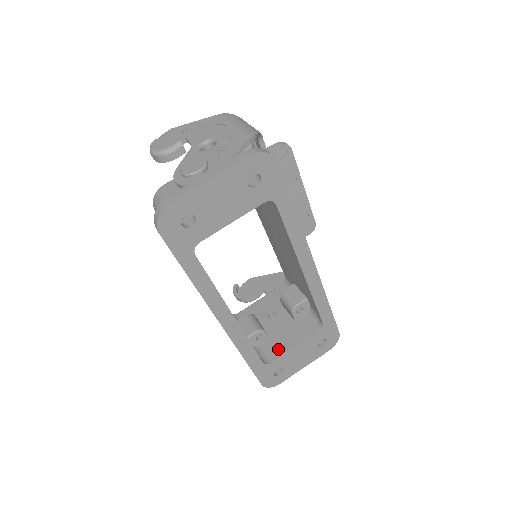
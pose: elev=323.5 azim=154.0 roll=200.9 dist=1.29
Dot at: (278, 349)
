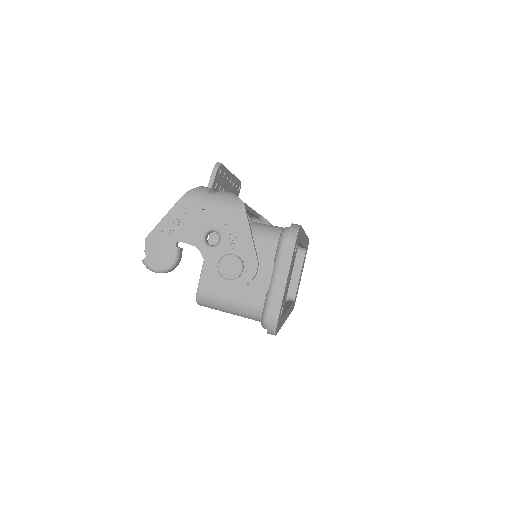
Dot at: (290, 284)
